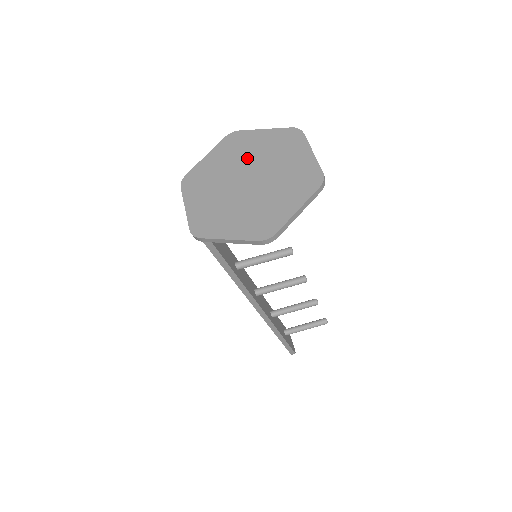
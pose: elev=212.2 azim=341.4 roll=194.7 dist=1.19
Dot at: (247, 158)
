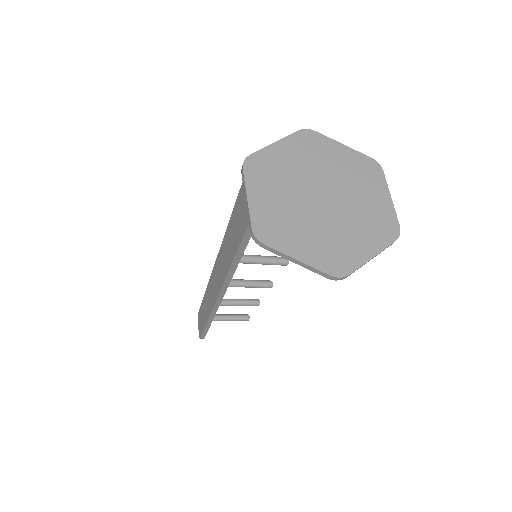
Dot at: (323, 170)
